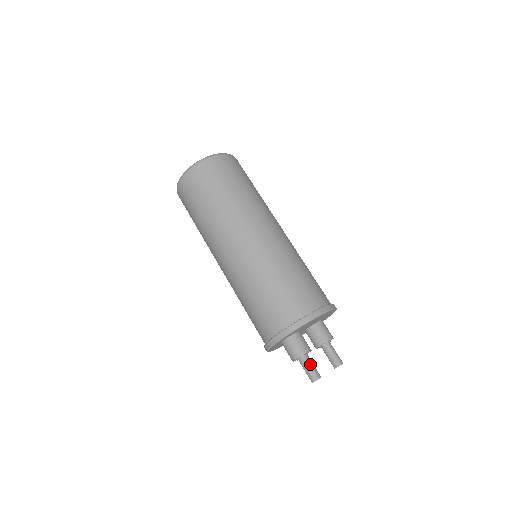
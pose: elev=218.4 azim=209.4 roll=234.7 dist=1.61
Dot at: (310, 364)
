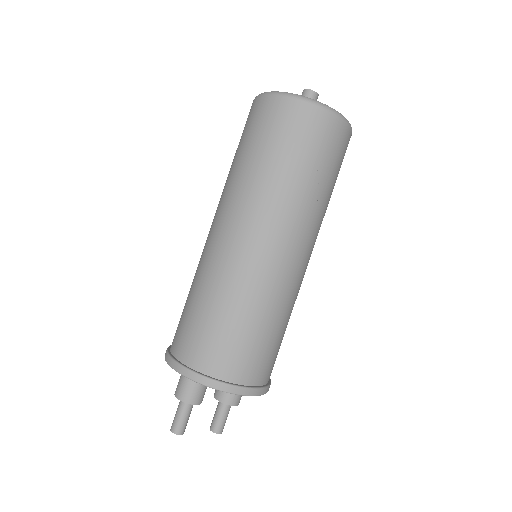
Dot at: (186, 414)
